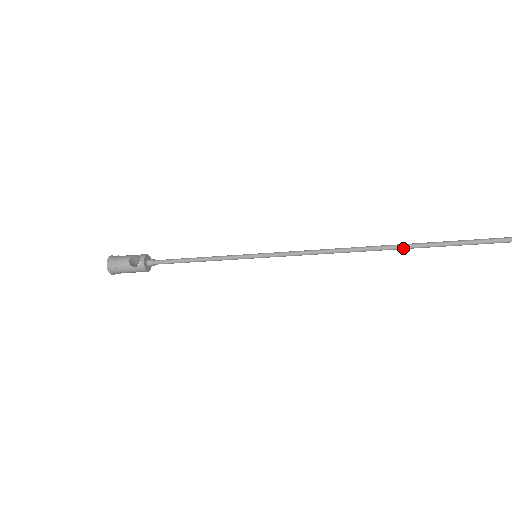
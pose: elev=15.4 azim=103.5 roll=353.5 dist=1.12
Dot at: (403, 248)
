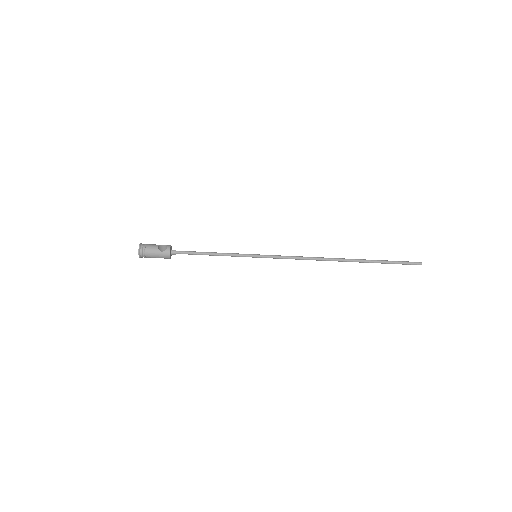
Dot at: (356, 261)
